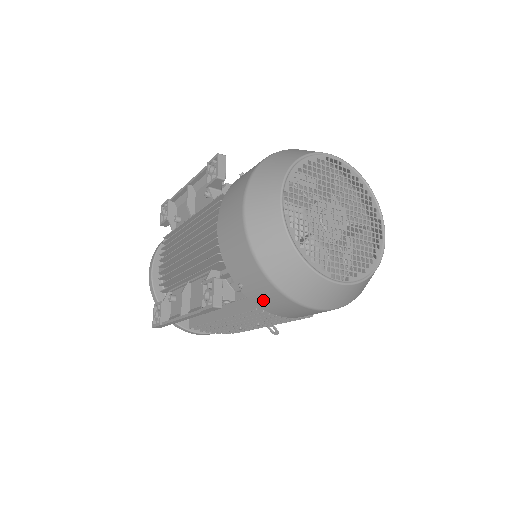
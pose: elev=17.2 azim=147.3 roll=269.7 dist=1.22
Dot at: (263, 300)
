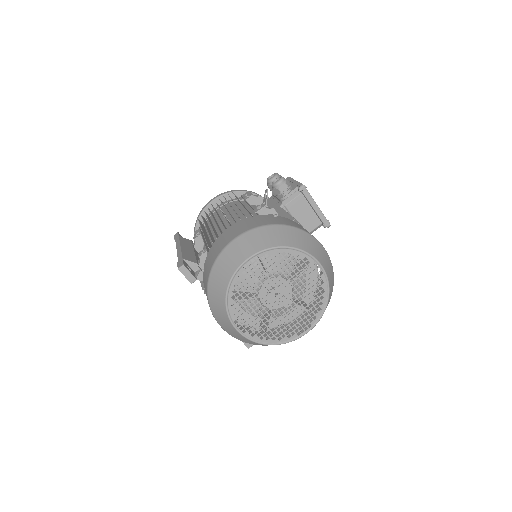
Dot at: occluded
